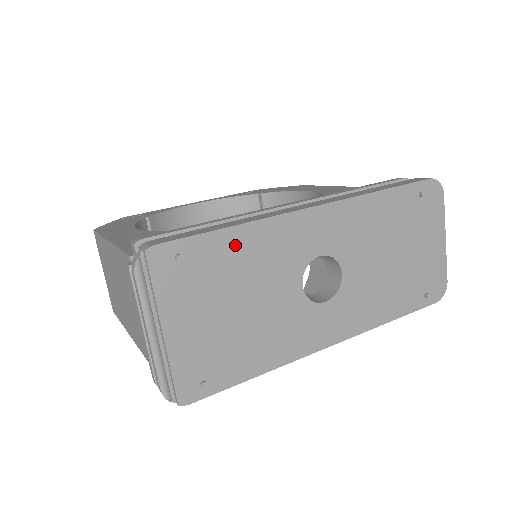
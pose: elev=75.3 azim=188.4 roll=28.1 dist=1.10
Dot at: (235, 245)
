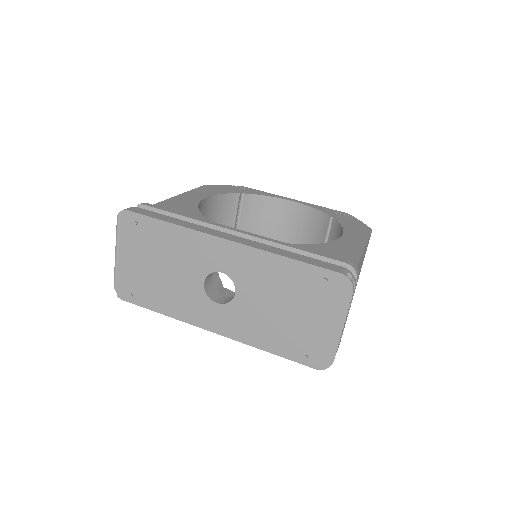
Dot at: (169, 234)
